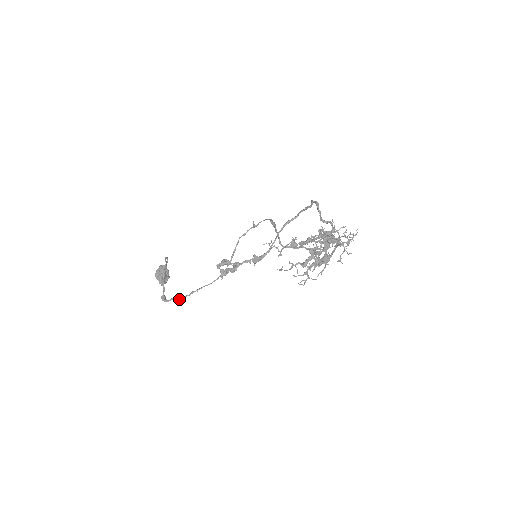
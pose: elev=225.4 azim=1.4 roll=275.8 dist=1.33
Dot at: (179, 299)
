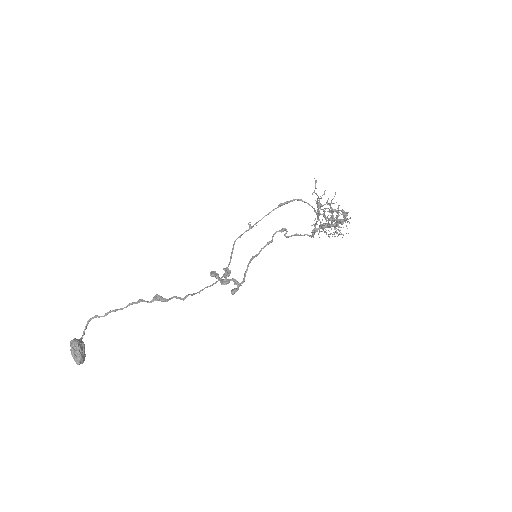
Dot at: (181, 298)
